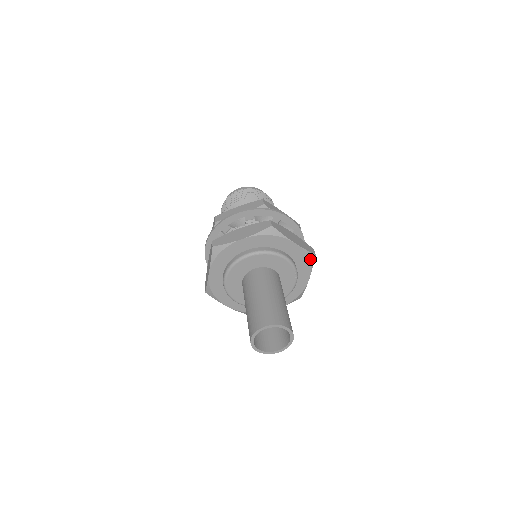
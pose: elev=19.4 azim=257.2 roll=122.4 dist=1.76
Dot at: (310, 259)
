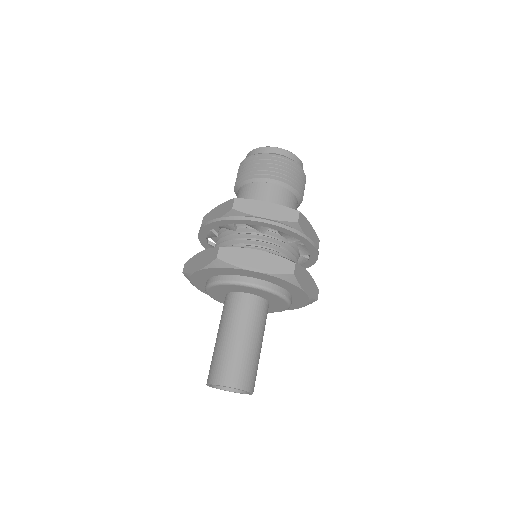
Dot at: (309, 302)
